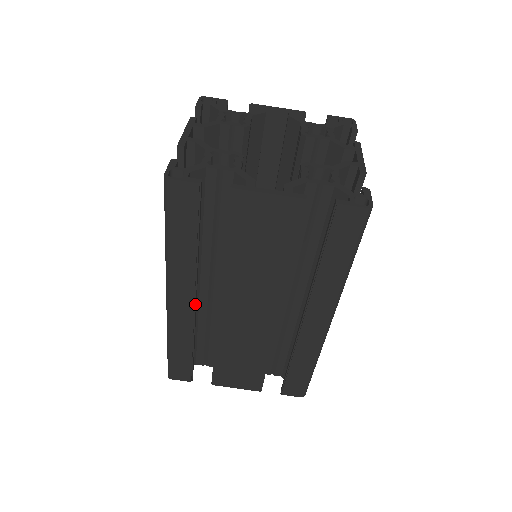
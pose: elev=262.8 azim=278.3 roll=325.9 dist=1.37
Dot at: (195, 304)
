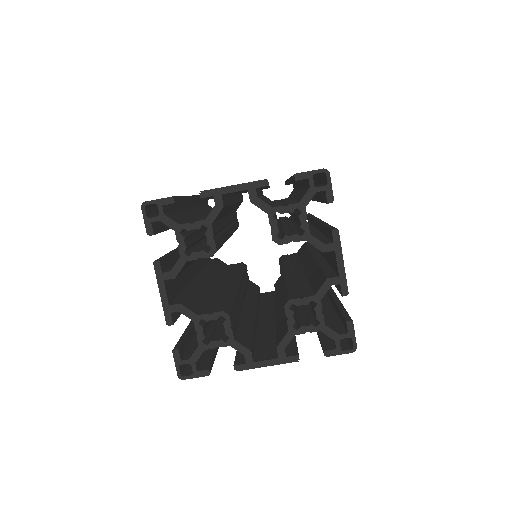
Dot at: occluded
